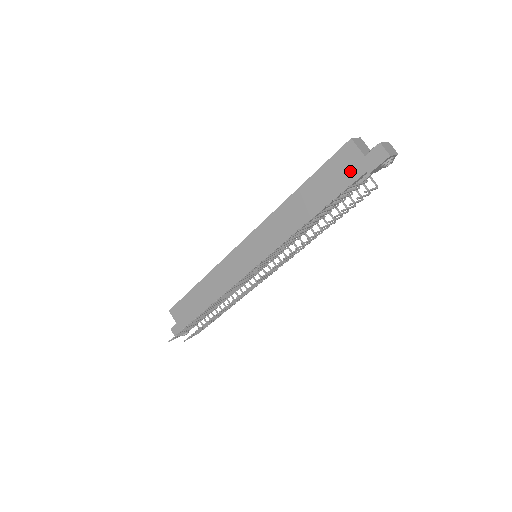
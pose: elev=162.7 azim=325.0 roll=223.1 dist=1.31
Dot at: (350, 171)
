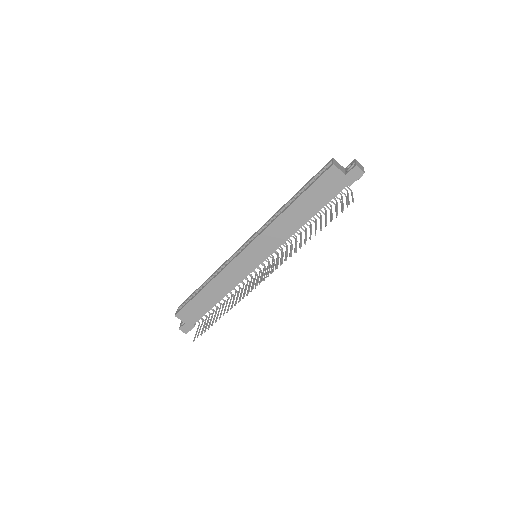
Dot at: (335, 186)
